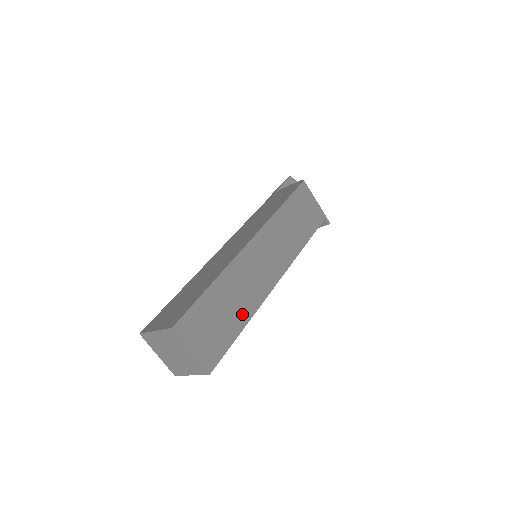
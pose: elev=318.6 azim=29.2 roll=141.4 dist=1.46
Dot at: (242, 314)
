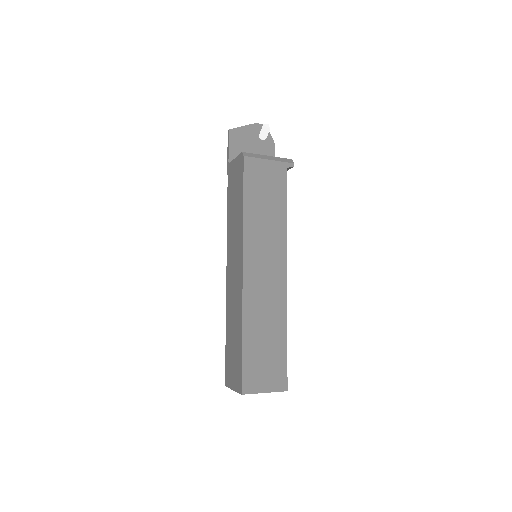
Dot at: (279, 331)
